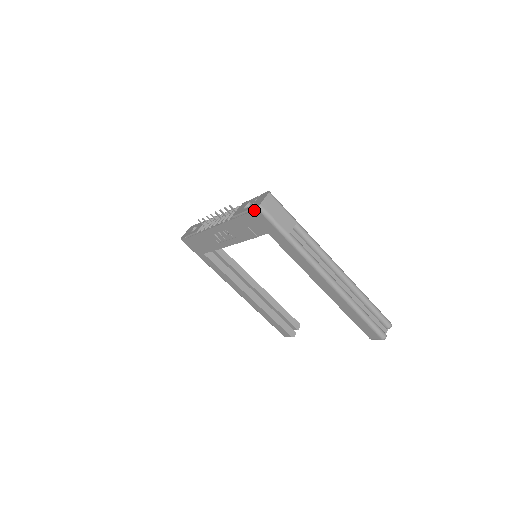
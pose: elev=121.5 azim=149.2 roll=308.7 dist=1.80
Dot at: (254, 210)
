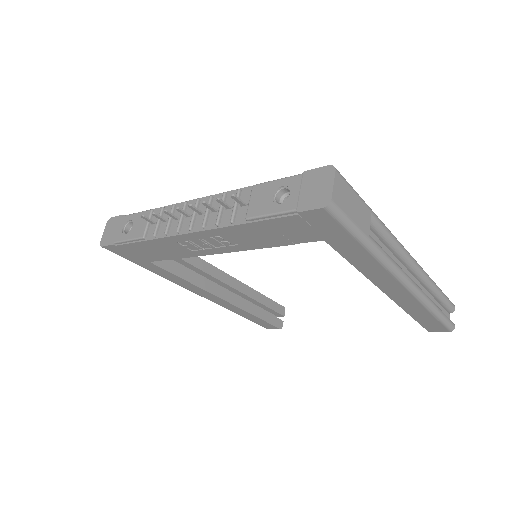
Dot at: (315, 211)
